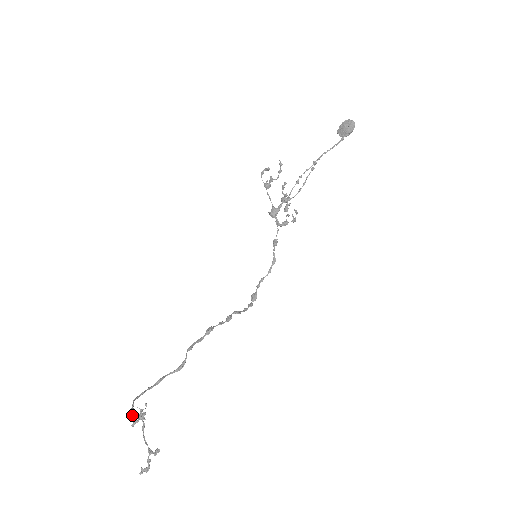
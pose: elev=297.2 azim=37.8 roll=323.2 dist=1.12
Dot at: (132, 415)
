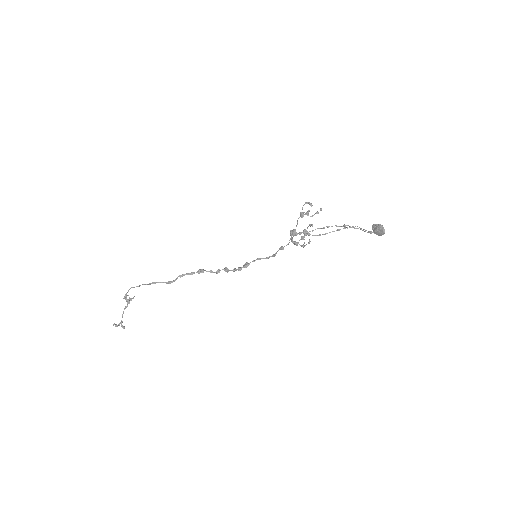
Dot at: (124, 297)
